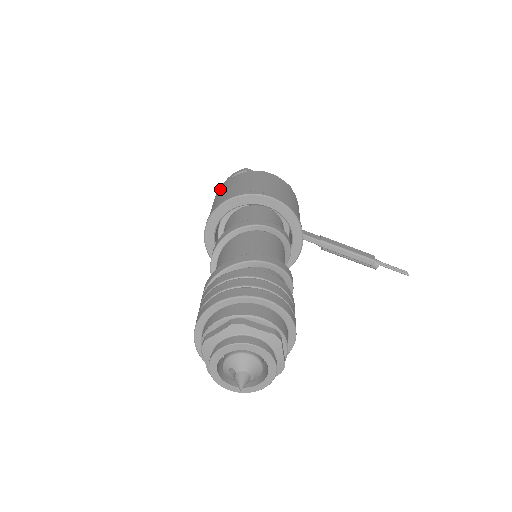
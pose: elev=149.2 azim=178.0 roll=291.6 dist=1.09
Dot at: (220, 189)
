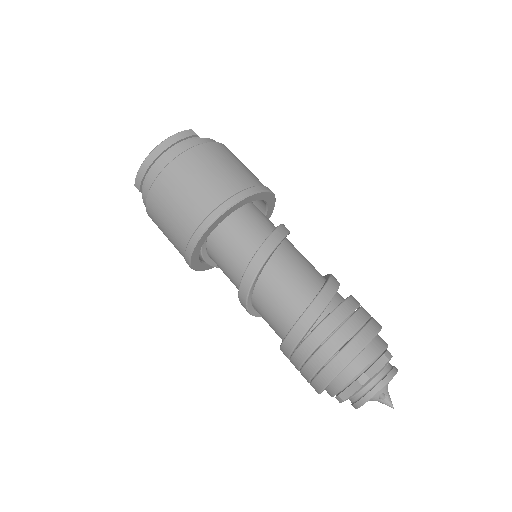
Dot at: (188, 161)
